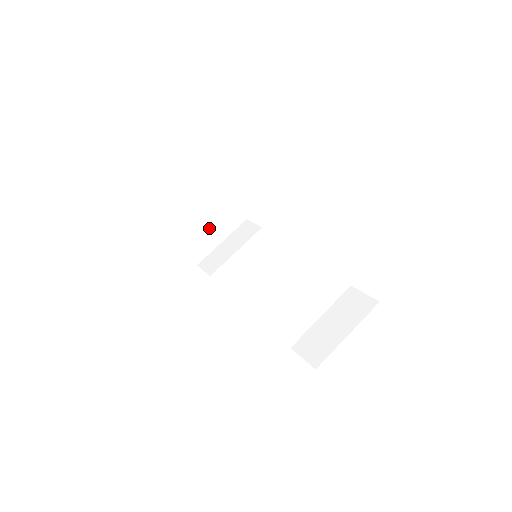
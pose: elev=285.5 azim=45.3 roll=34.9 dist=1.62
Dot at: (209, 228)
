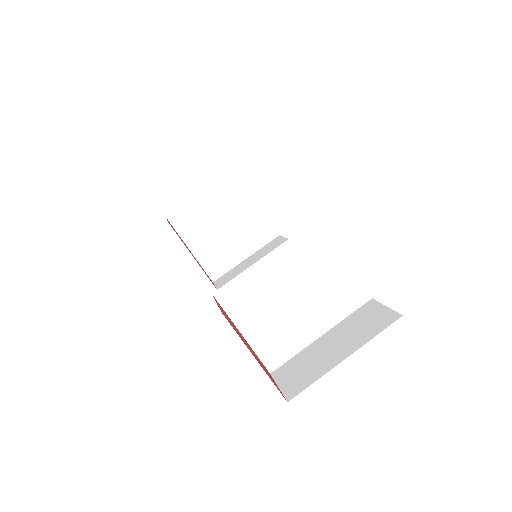
Dot at: (230, 239)
